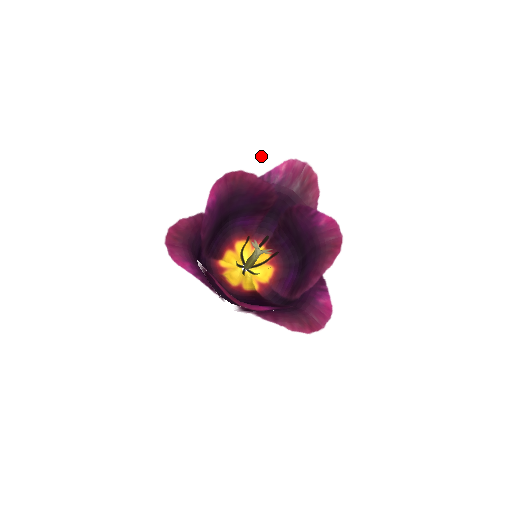
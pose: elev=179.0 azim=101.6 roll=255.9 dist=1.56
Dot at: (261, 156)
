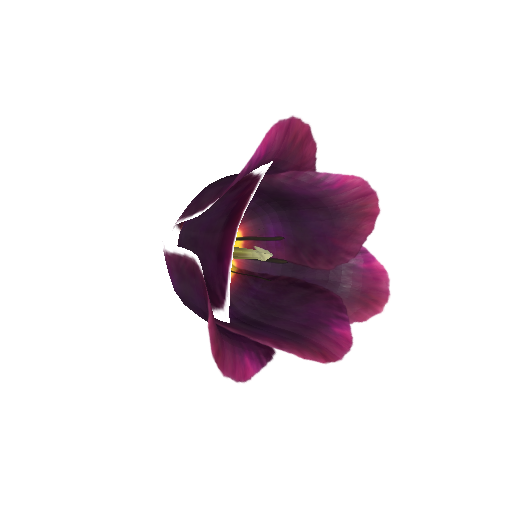
Dot at: (238, 149)
